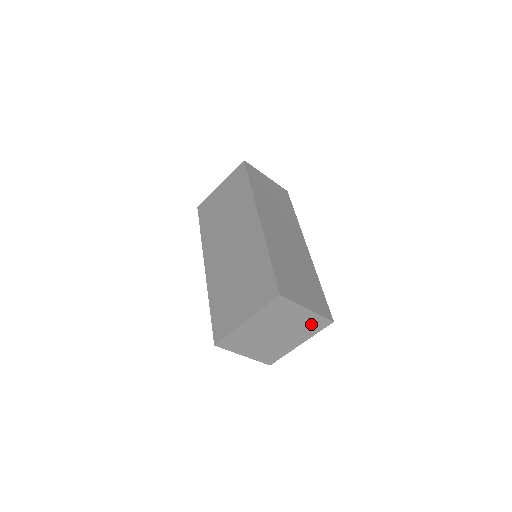
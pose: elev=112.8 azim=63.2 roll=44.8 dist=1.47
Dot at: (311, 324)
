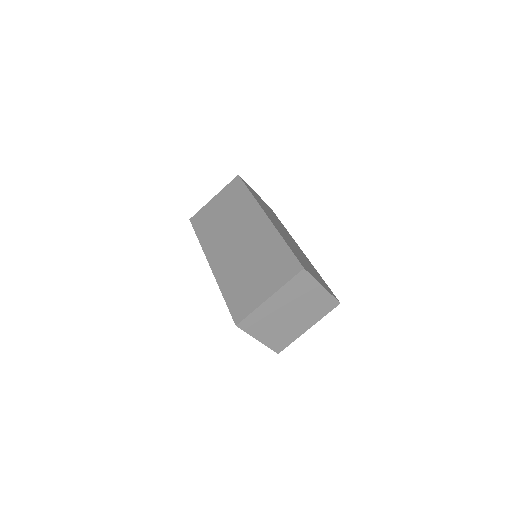
Dot at: (322, 305)
